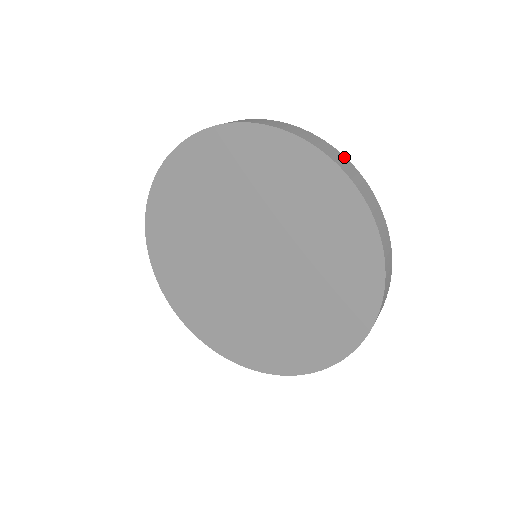
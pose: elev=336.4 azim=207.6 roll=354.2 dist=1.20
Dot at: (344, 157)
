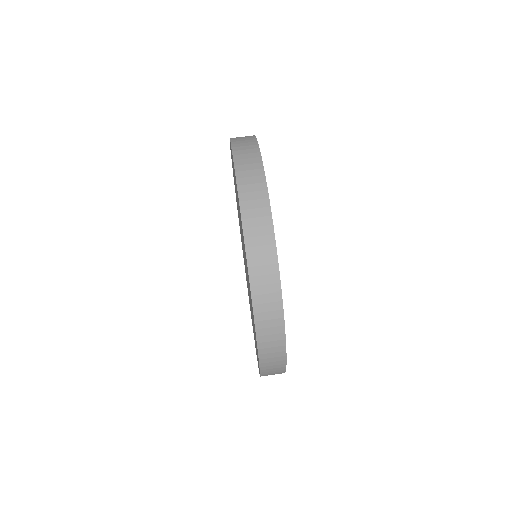
Dot at: (281, 308)
